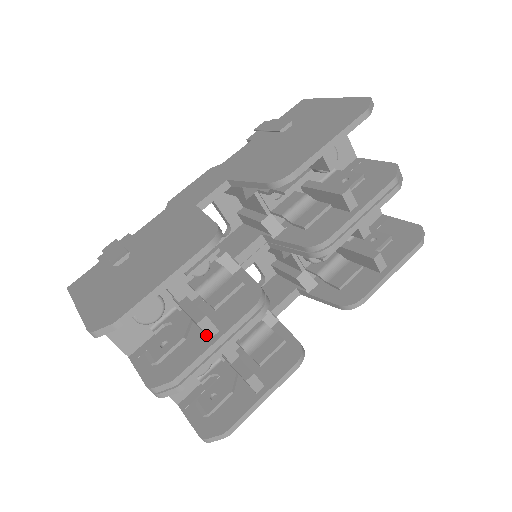
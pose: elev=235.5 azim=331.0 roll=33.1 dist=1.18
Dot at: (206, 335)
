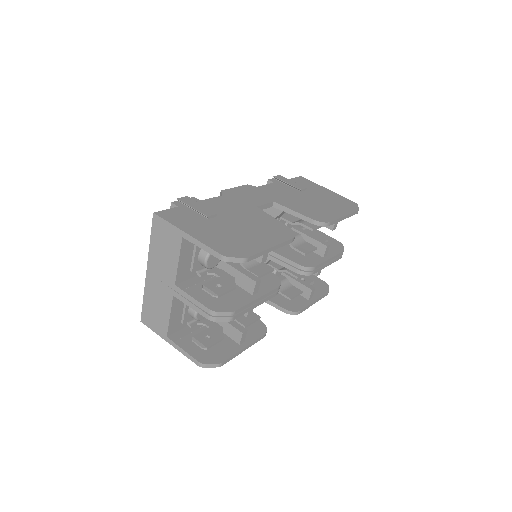
Dot at: (248, 292)
